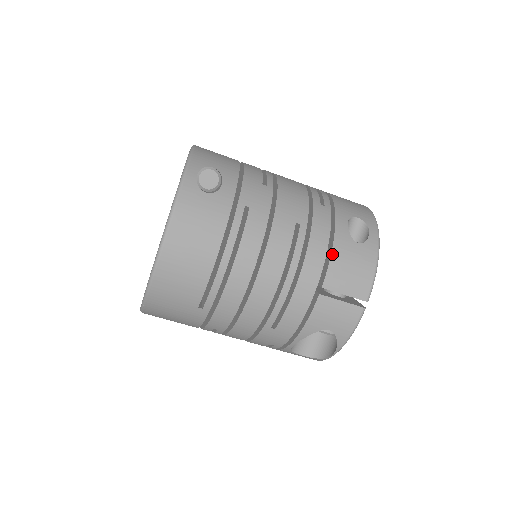
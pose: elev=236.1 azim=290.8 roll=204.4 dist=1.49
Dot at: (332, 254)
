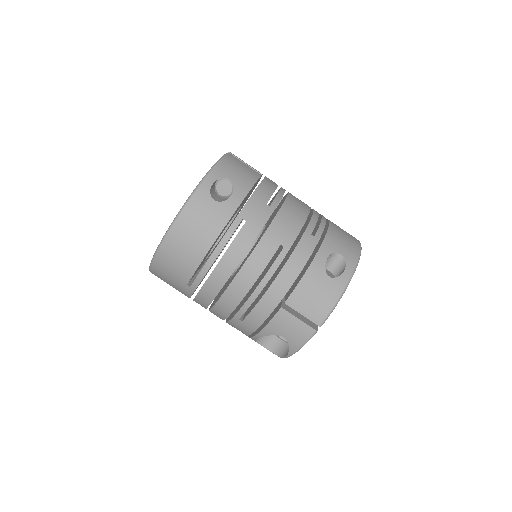
Dot at: (302, 279)
